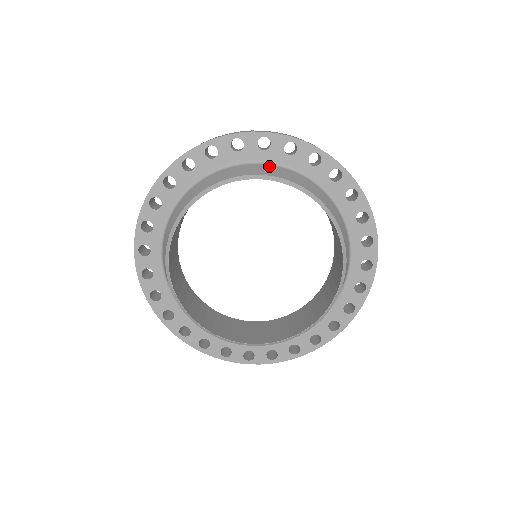
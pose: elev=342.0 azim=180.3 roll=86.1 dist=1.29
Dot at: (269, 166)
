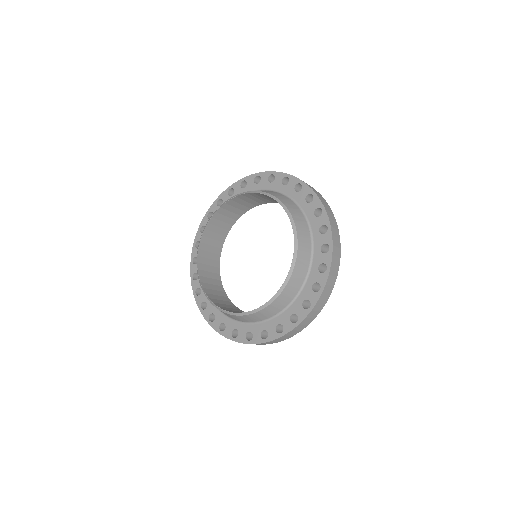
Dot at: (270, 191)
